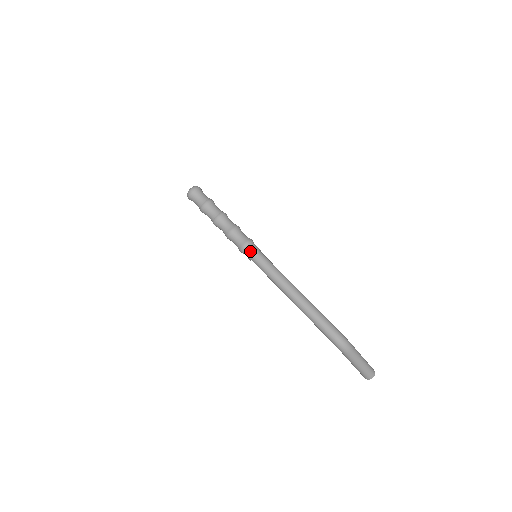
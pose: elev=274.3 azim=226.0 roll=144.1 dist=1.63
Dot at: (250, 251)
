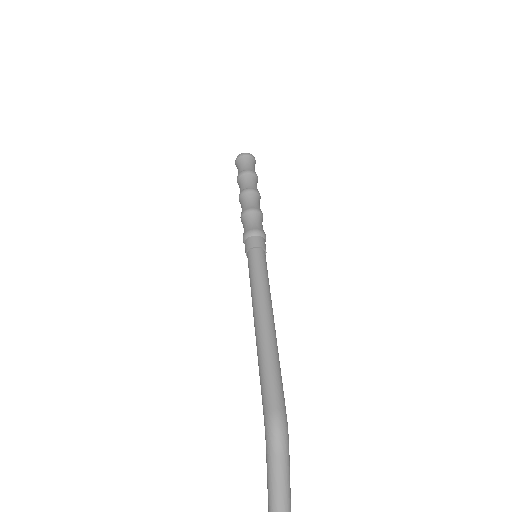
Dot at: (254, 241)
